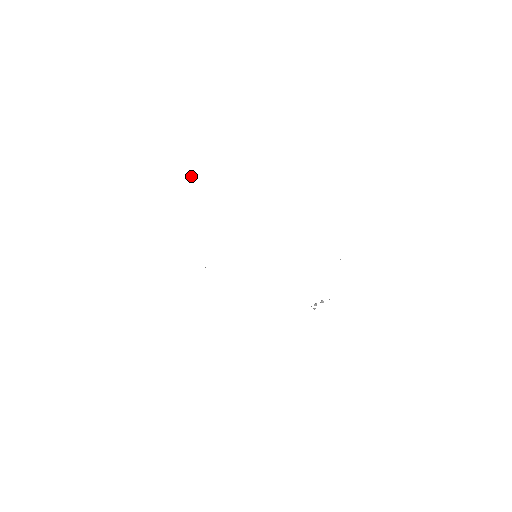
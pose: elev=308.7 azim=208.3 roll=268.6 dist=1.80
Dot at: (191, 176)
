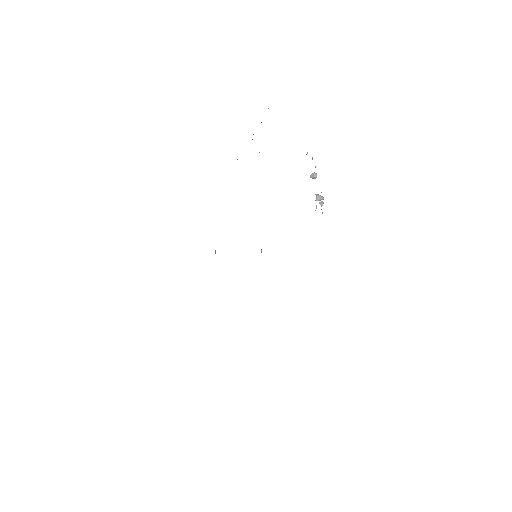
Dot at: occluded
